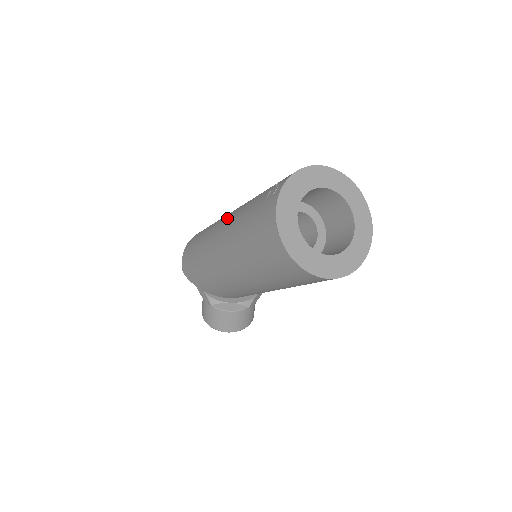
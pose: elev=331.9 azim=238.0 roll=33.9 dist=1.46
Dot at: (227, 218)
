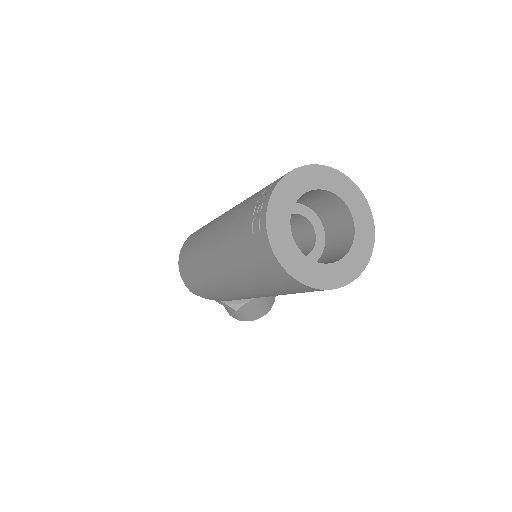
Dot at: (213, 245)
